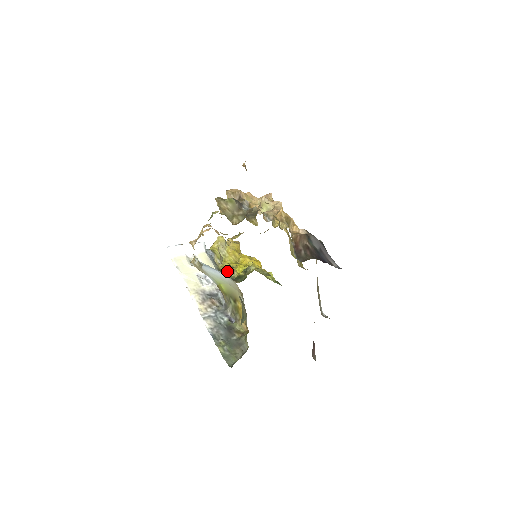
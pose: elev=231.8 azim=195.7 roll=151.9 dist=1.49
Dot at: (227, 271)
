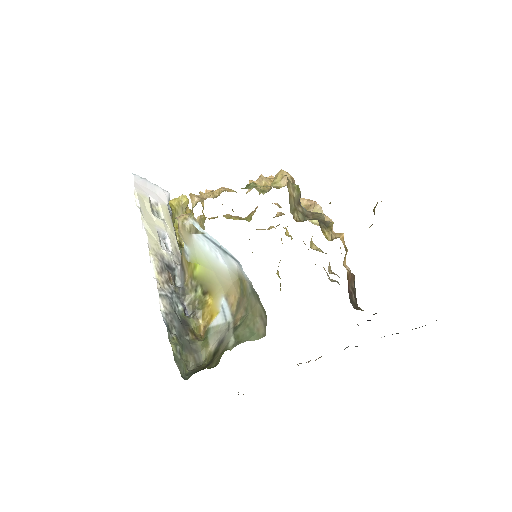
Dot at: (183, 243)
